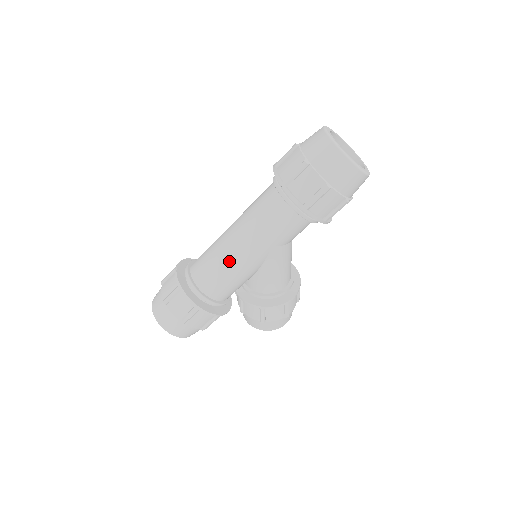
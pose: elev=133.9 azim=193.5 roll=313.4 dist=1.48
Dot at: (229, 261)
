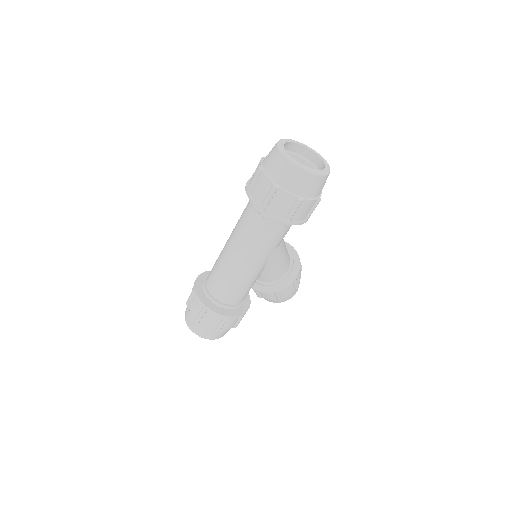
Dot at: (238, 275)
